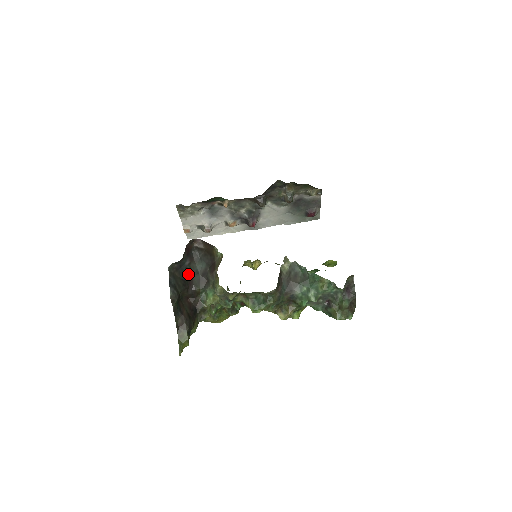
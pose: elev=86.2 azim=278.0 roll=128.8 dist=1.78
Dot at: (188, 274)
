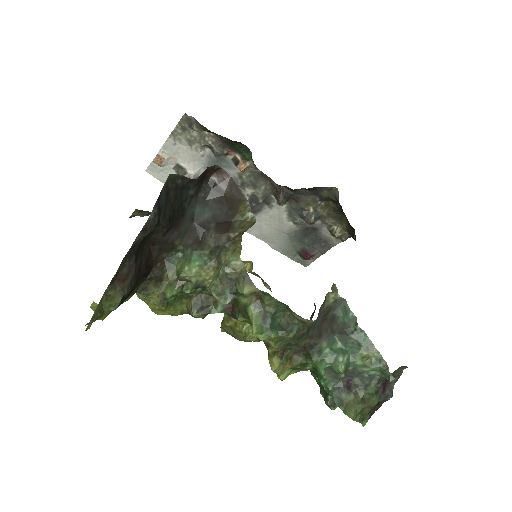
Dot at: (182, 209)
